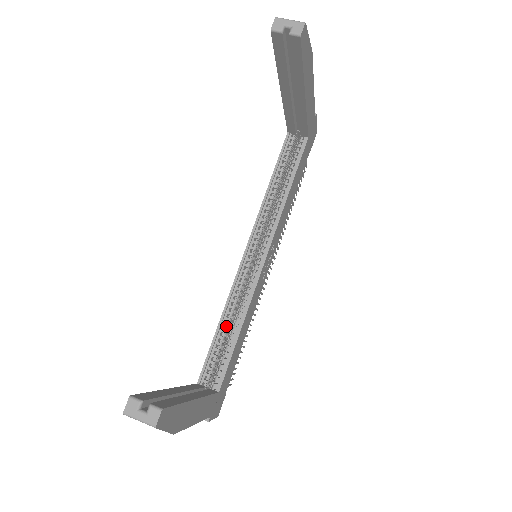
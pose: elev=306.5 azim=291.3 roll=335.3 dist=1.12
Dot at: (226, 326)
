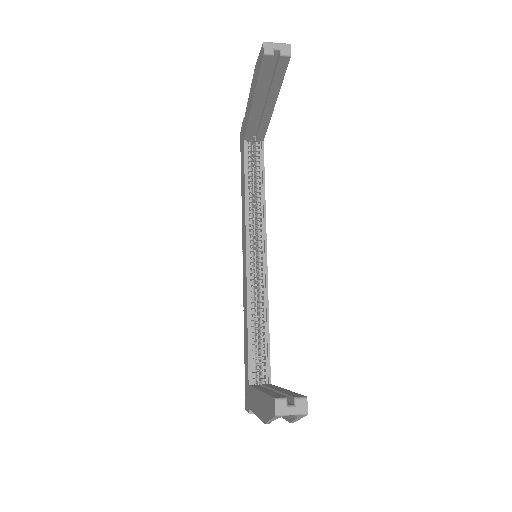
Dot at: (254, 325)
